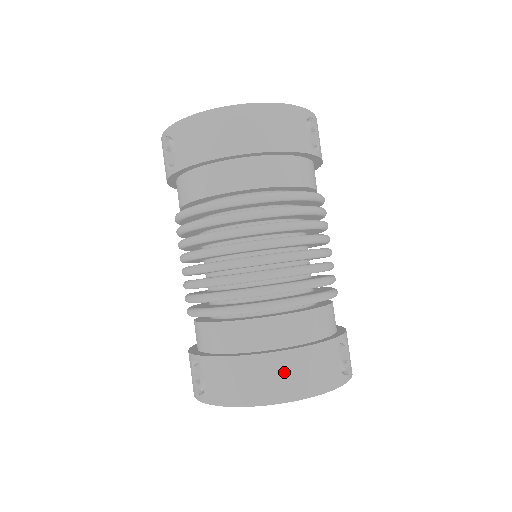
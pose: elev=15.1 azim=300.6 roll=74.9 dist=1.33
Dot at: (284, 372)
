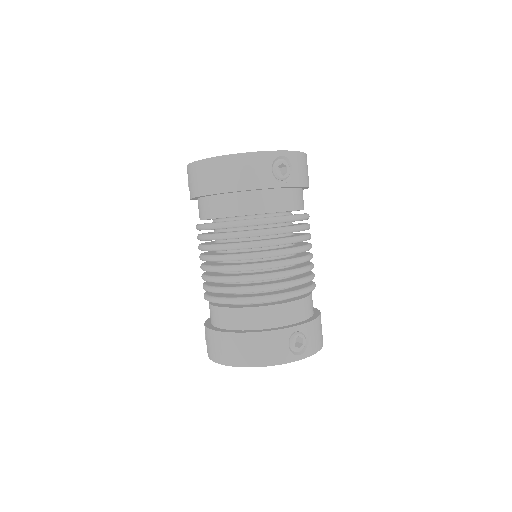
Dot at: (241, 347)
